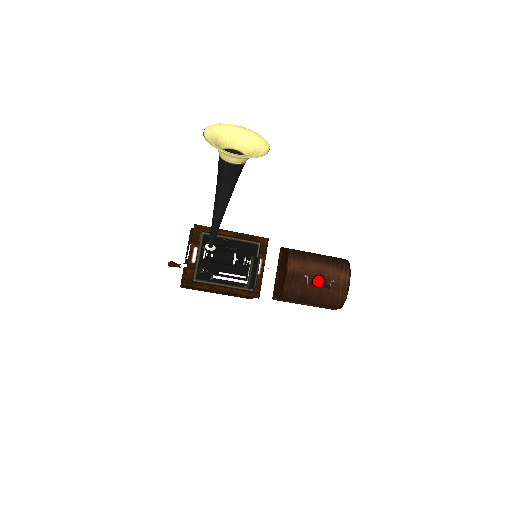
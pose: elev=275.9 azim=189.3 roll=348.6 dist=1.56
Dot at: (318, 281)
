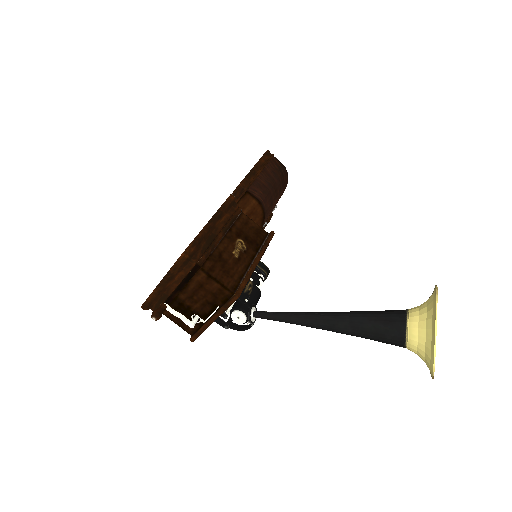
Dot at: occluded
